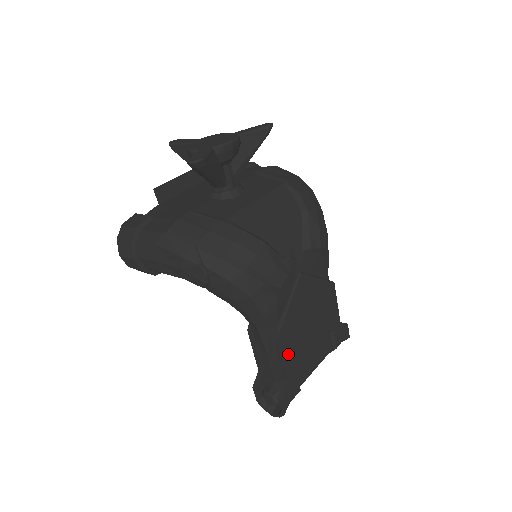
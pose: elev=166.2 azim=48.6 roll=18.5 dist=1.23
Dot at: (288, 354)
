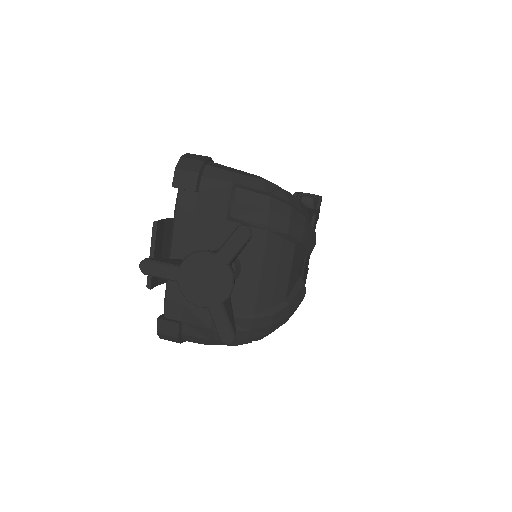
Dot at: occluded
